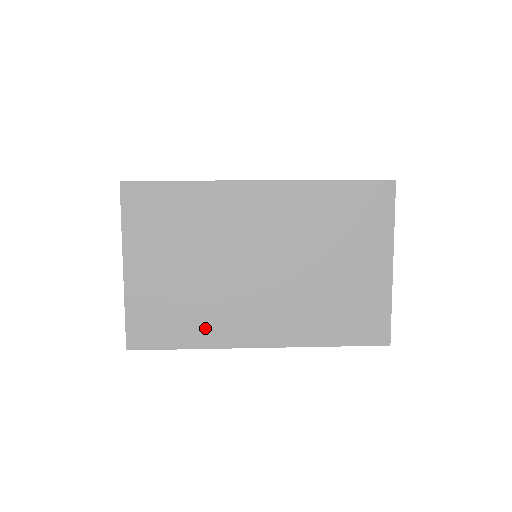
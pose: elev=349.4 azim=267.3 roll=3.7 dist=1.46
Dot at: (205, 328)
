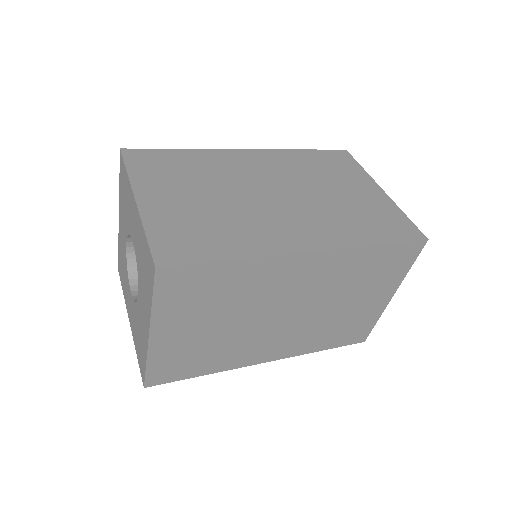
Dot at: (244, 240)
